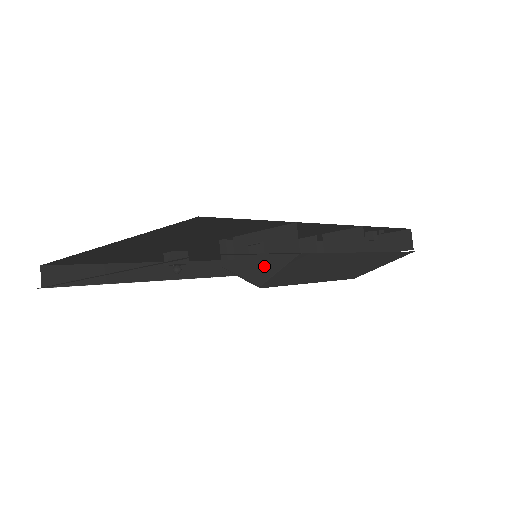
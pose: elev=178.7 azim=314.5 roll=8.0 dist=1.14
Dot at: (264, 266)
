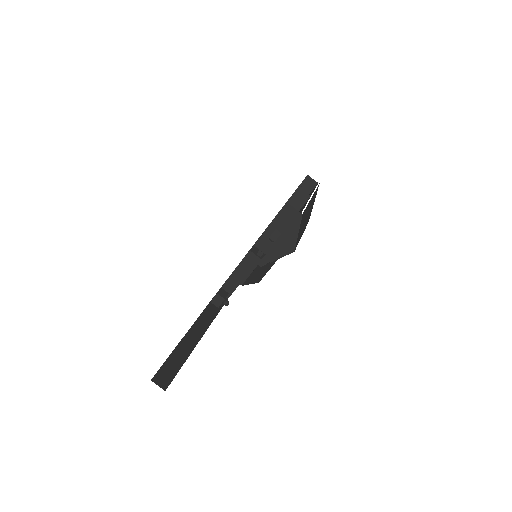
Dot at: (287, 240)
